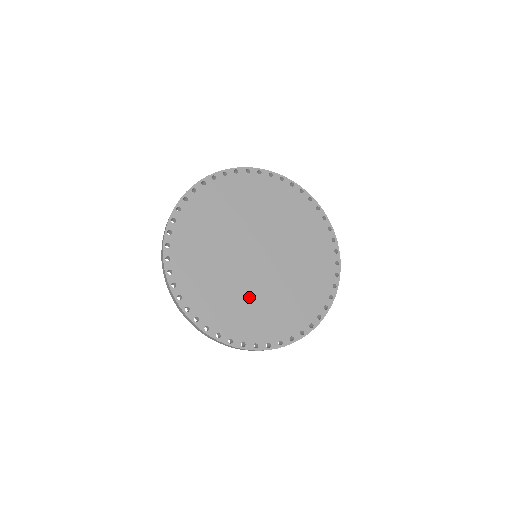
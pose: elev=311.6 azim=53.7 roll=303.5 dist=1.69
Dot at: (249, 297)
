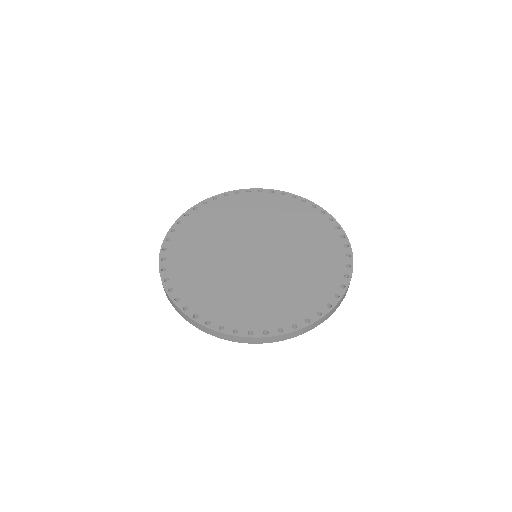
Dot at: (227, 281)
